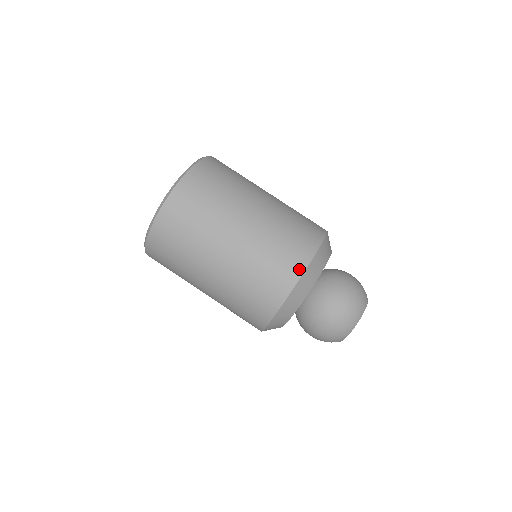
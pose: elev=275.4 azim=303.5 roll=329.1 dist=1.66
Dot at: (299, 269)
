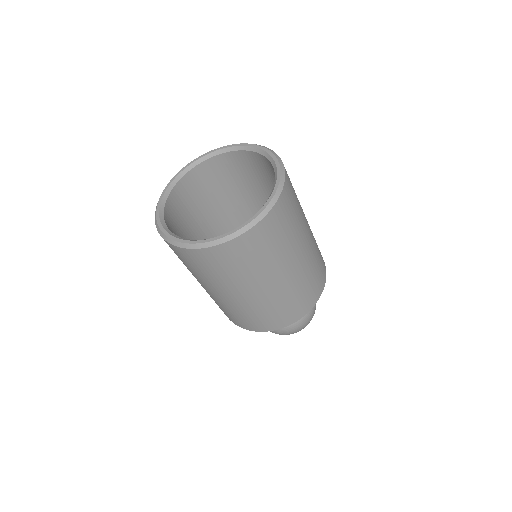
Dot at: (315, 301)
